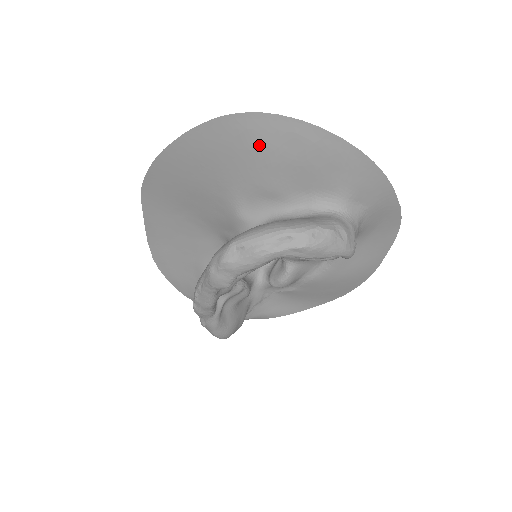
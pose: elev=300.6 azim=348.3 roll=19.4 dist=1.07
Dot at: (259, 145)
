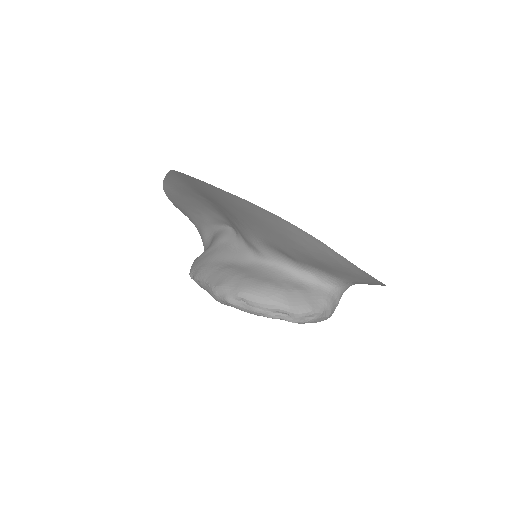
Dot at: (296, 241)
